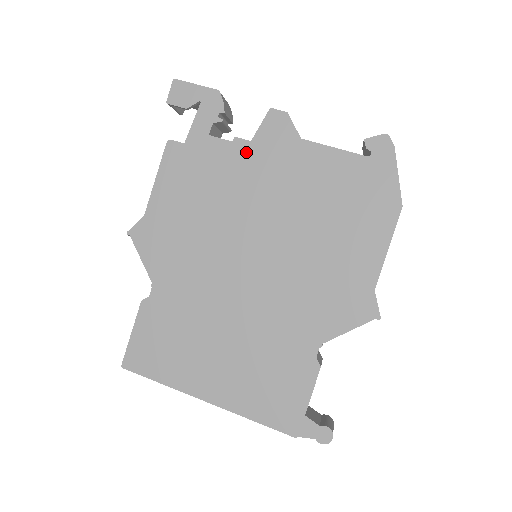
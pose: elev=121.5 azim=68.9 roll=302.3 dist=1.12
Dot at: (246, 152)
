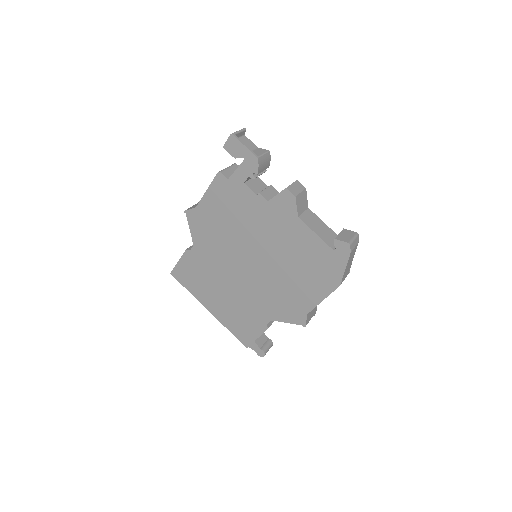
Dot at: (263, 206)
